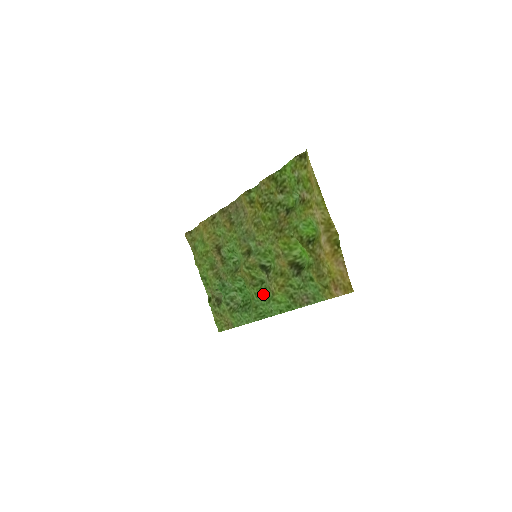
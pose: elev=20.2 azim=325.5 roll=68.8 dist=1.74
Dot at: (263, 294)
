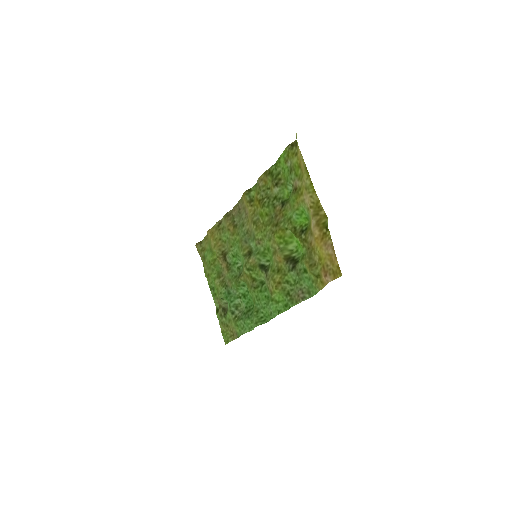
Dot at: (263, 296)
